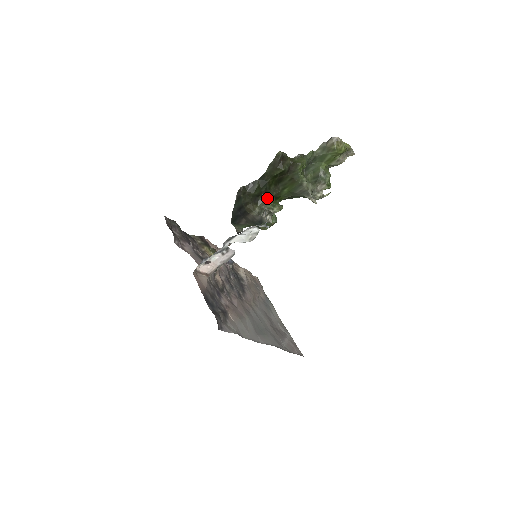
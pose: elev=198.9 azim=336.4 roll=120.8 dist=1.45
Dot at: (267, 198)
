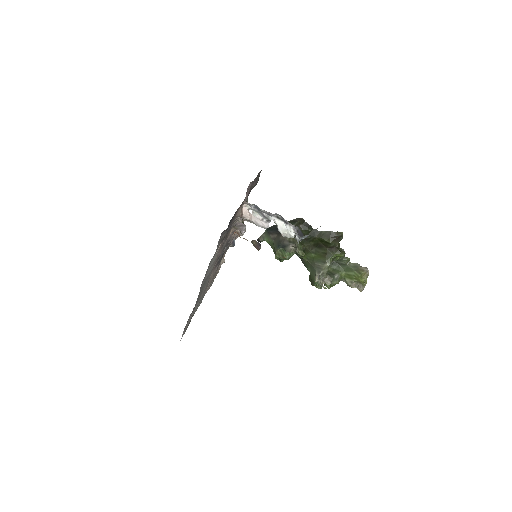
Dot at: (302, 243)
